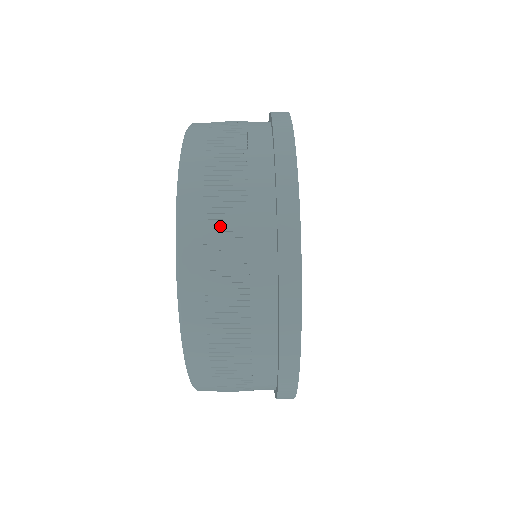
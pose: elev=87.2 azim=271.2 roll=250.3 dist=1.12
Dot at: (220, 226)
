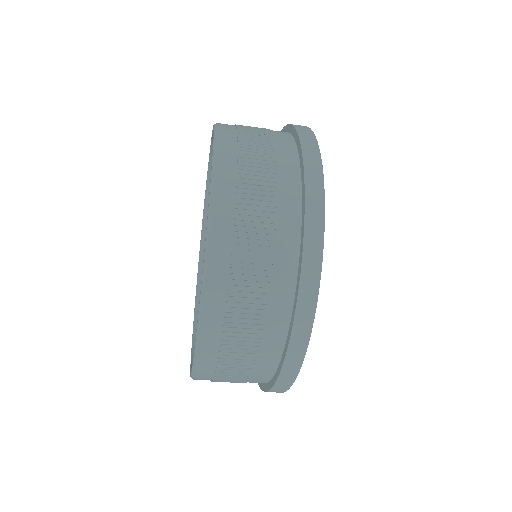
Dot at: (234, 353)
